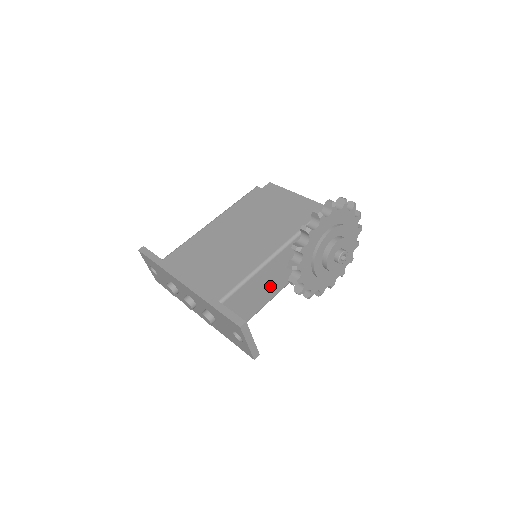
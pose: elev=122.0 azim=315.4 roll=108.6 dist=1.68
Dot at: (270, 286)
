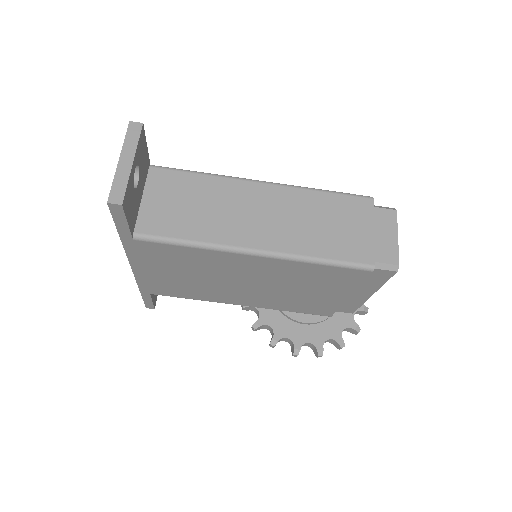
Dot at: occluded
